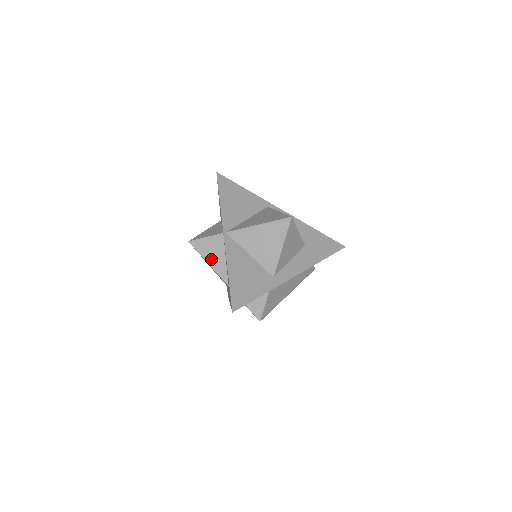
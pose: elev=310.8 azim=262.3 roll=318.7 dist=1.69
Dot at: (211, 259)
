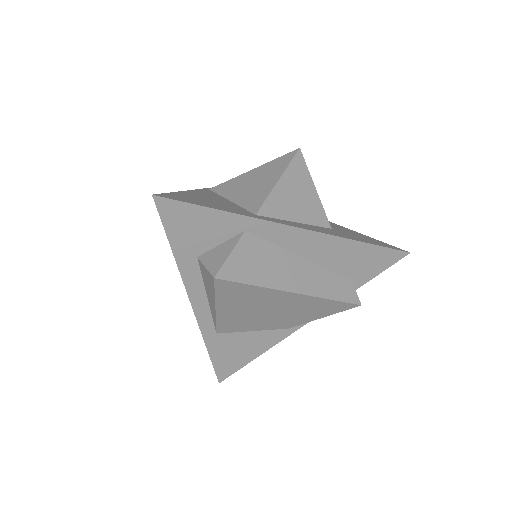
Dot at: occluded
